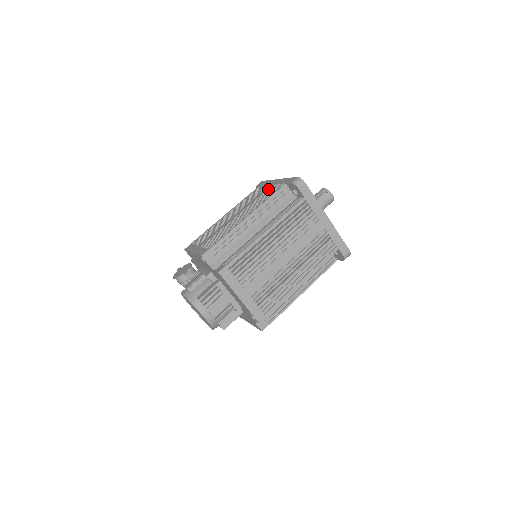
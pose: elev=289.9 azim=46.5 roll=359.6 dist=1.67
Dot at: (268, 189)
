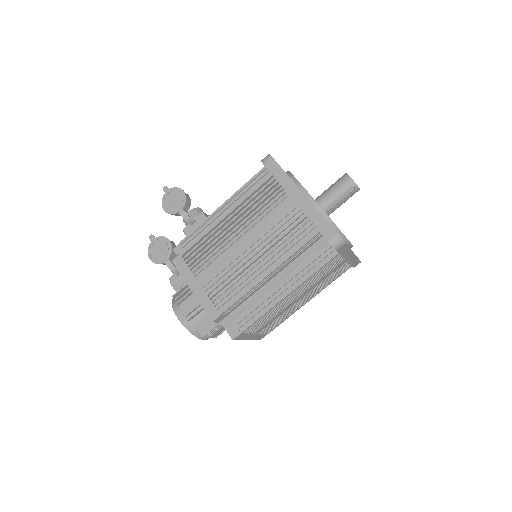
Dot at: (290, 213)
